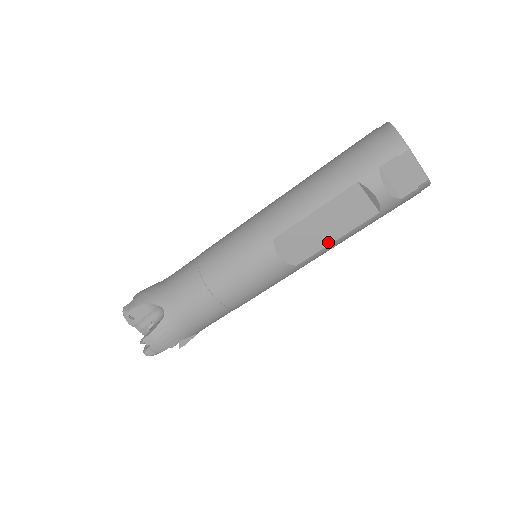
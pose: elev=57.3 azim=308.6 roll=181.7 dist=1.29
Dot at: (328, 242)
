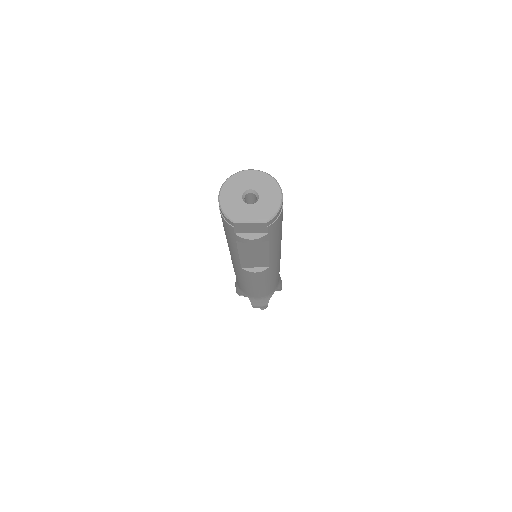
Dot at: (266, 257)
